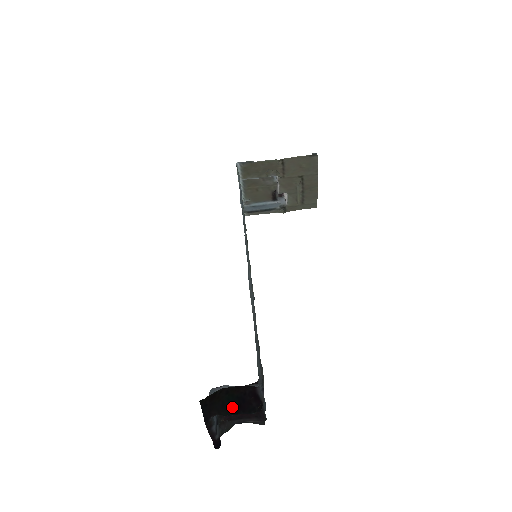
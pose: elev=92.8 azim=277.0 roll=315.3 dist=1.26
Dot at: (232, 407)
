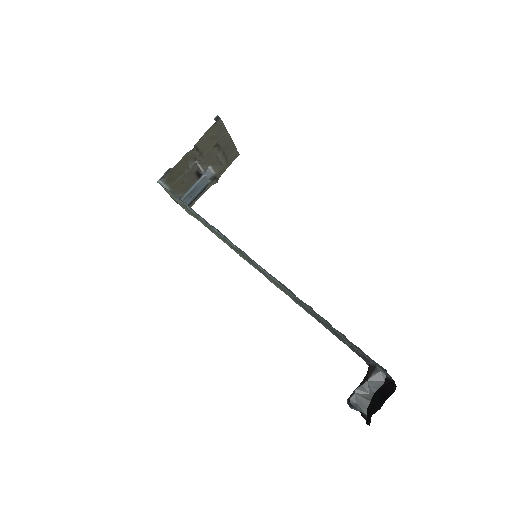
Dot at: (379, 402)
